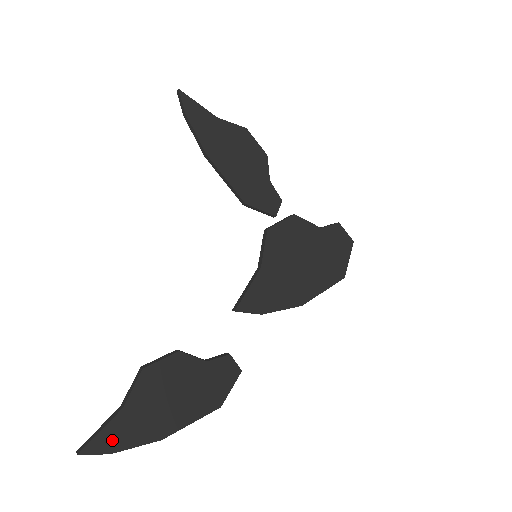
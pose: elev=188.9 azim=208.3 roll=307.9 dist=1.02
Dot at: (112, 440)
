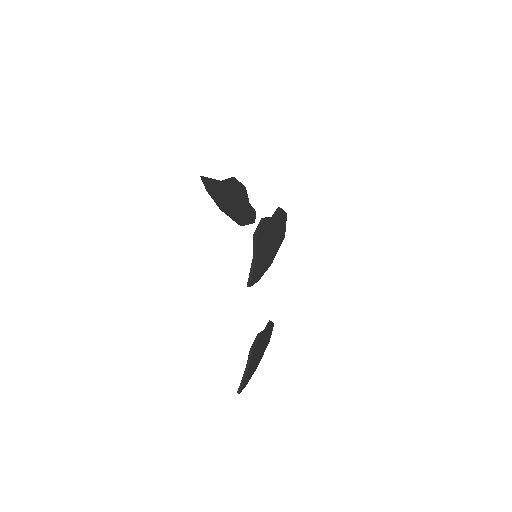
Dot at: (246, 381)
